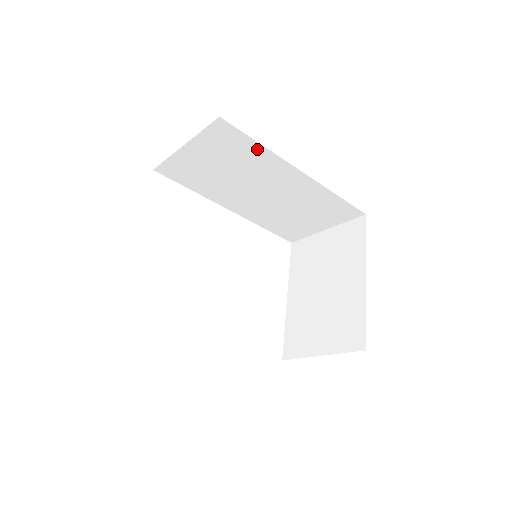
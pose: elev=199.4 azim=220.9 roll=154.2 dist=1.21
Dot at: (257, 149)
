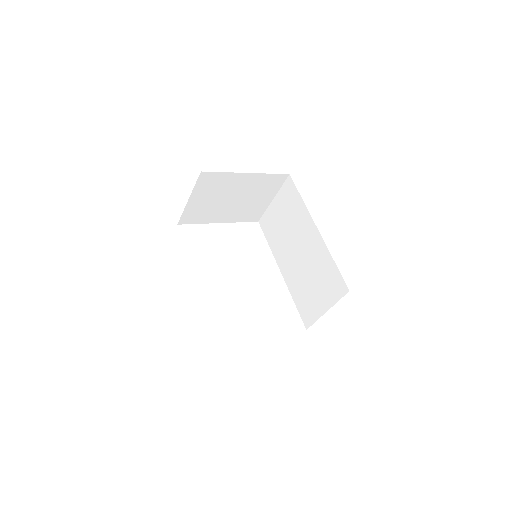
Dot at: (300, 203)
